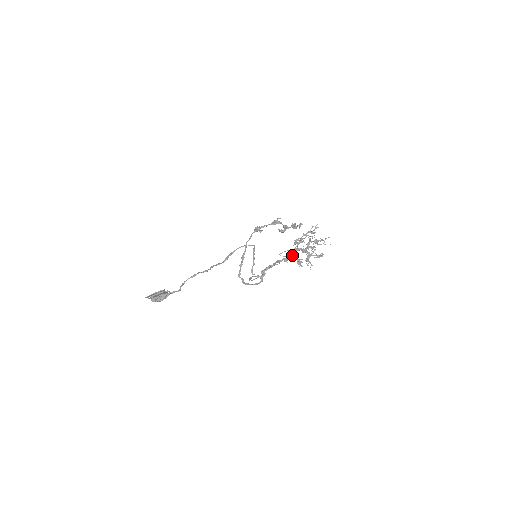
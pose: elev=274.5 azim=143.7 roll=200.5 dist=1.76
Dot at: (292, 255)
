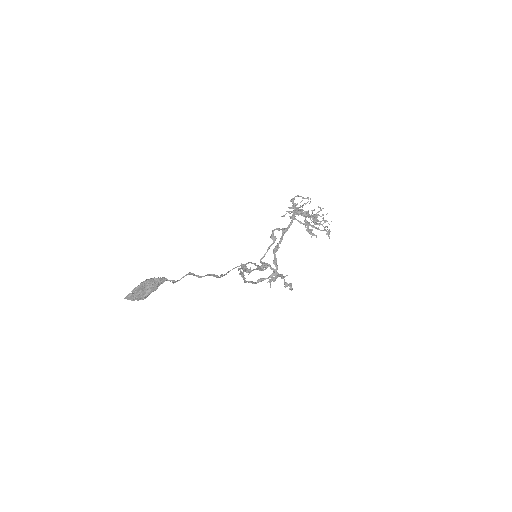
Dot at: (296, 211)
